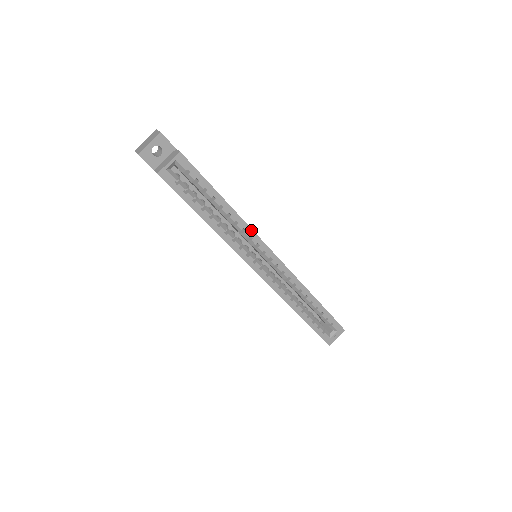
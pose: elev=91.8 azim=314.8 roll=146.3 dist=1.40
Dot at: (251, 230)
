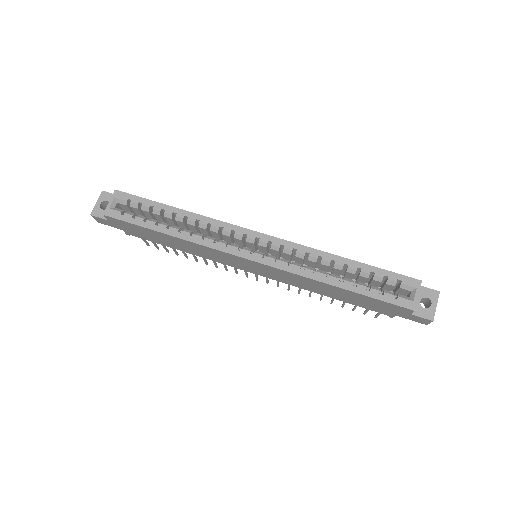
Dot at: (217, 221)
